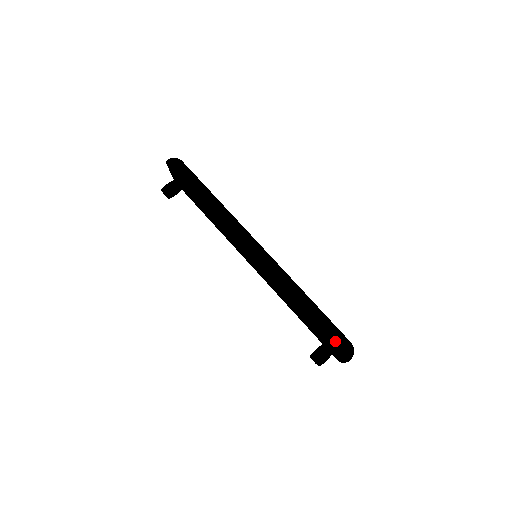
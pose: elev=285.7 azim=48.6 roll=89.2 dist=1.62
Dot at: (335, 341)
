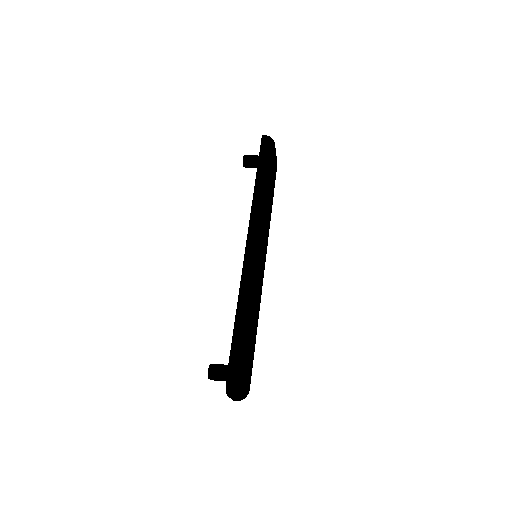
Dot at: (230, 365)
